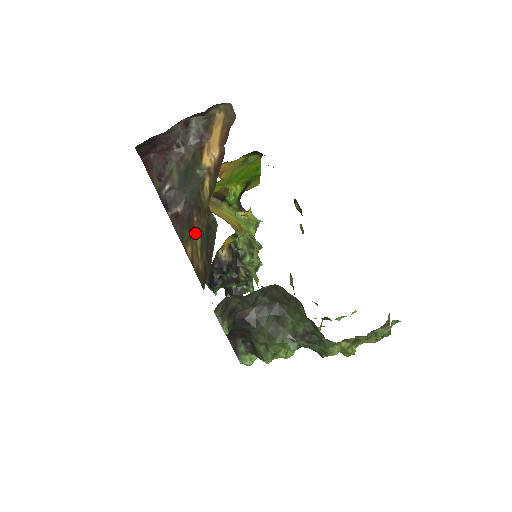
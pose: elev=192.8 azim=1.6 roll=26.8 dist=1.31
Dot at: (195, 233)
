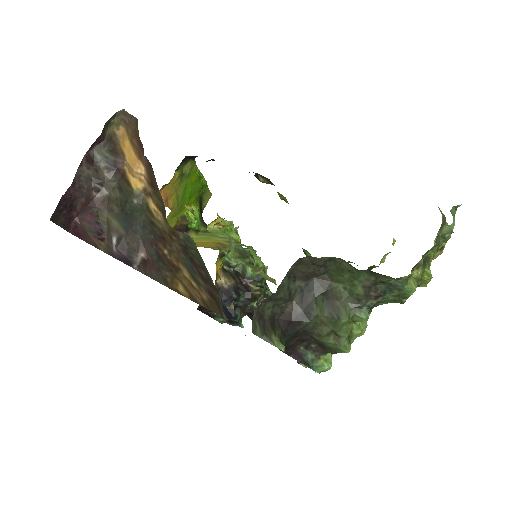
Dot at: (175, 267)
